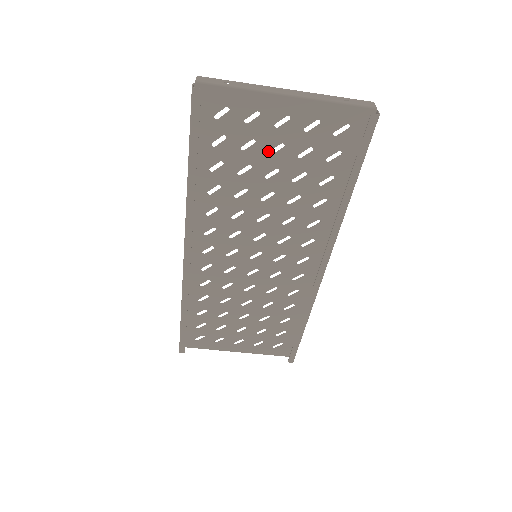
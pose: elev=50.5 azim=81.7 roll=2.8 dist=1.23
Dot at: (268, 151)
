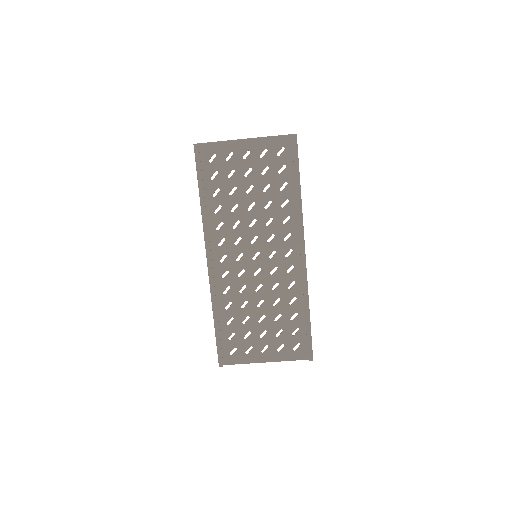
Dot at: (243, 175)
